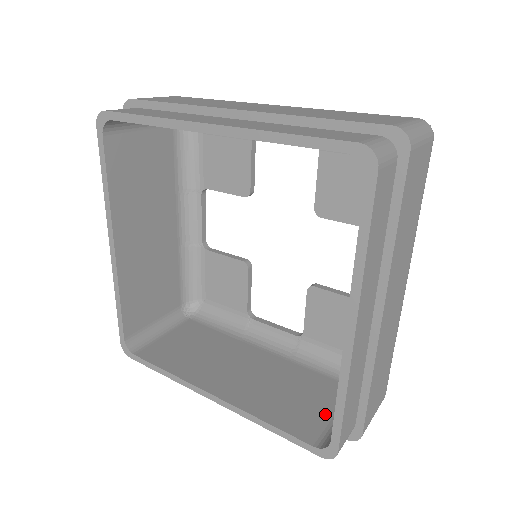
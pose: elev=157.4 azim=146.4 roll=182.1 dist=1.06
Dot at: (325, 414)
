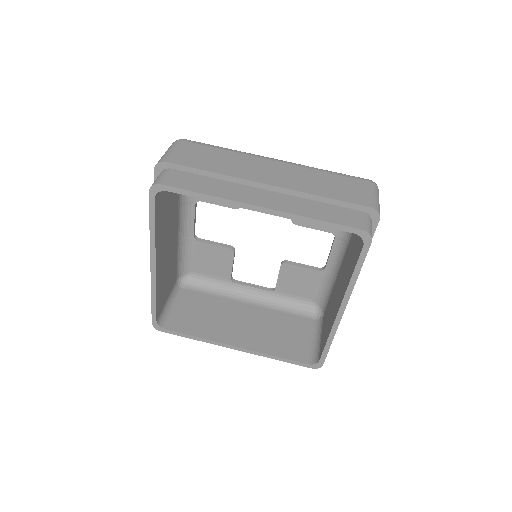
Dot at: (305, 342)
